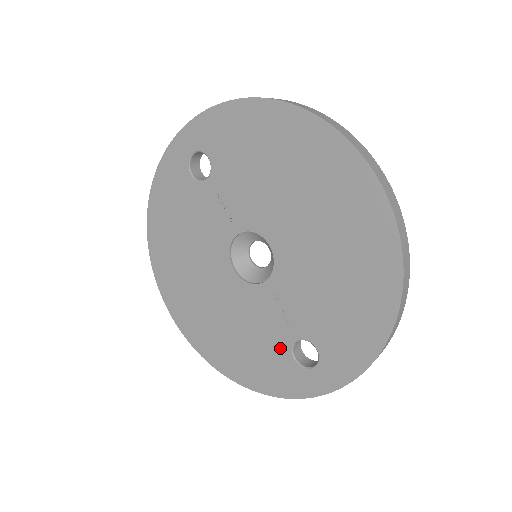
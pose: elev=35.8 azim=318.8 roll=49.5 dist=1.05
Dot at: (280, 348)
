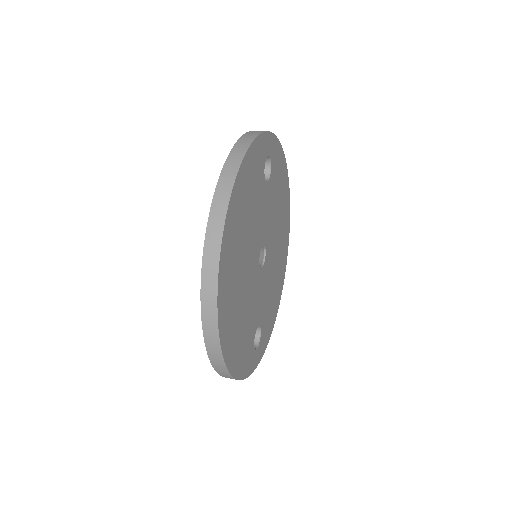
Dot at: occluded
